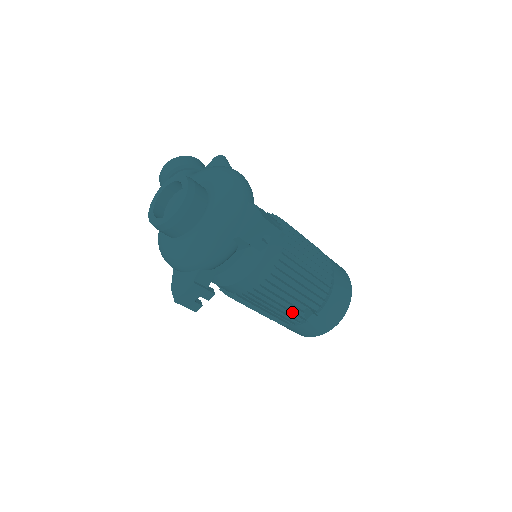
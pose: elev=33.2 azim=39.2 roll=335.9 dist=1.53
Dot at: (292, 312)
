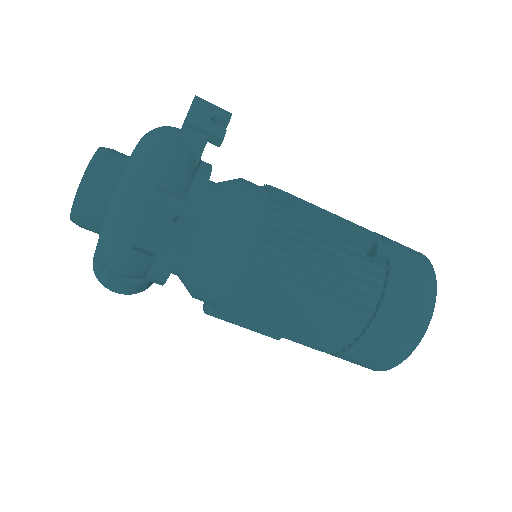
Dot at: (352, 263)
